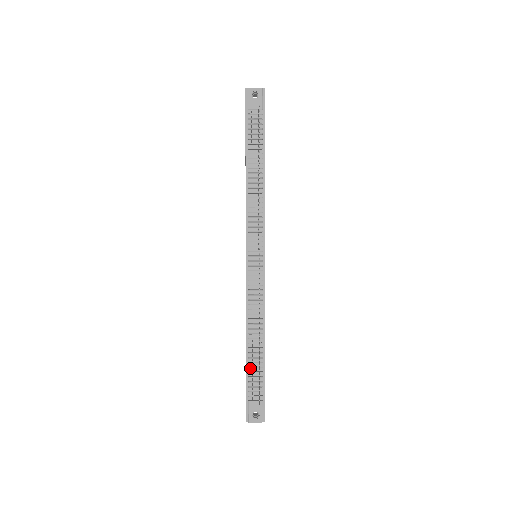
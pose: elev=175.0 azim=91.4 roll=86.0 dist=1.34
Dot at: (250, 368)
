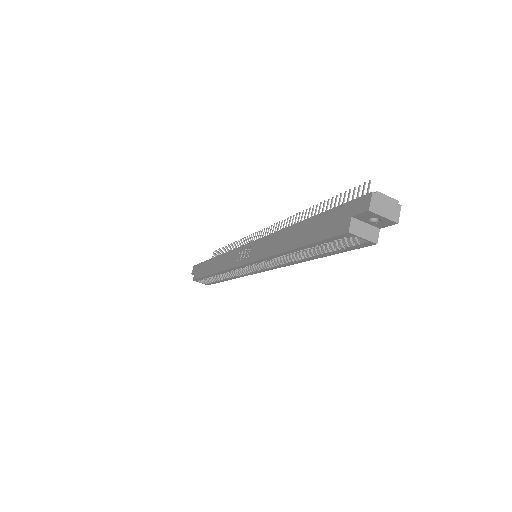
Dot at: occluded
